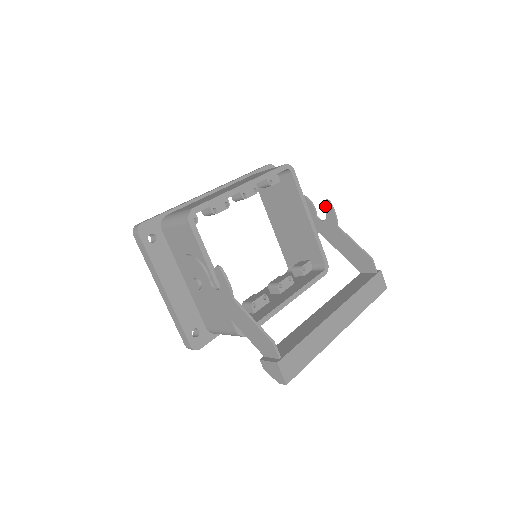
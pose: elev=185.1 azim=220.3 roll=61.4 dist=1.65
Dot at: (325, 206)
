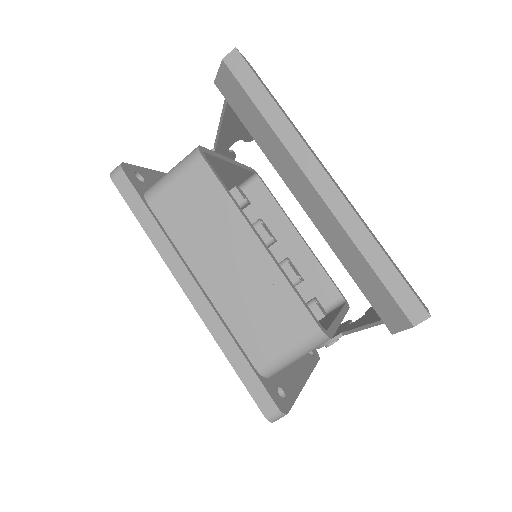
Dot at: (369, 309)
